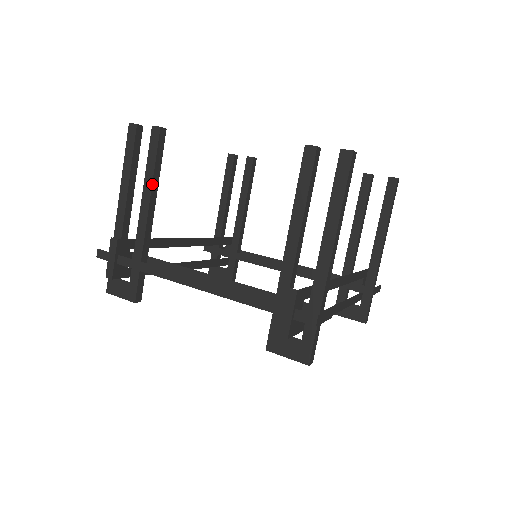
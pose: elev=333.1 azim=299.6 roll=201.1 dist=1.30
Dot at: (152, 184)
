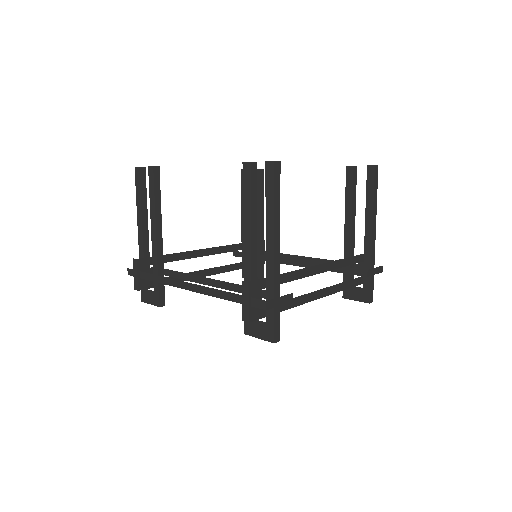
Dot at: (155, 212)
